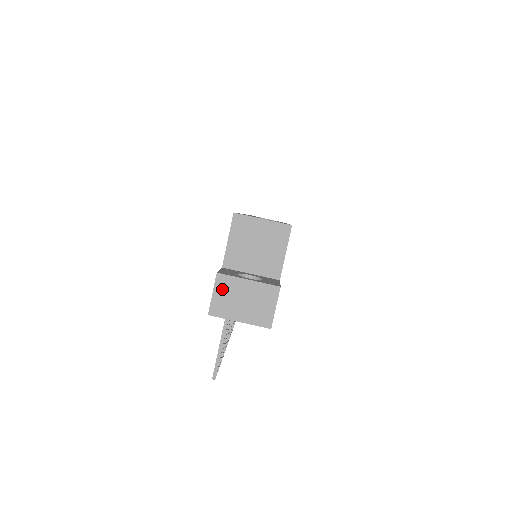
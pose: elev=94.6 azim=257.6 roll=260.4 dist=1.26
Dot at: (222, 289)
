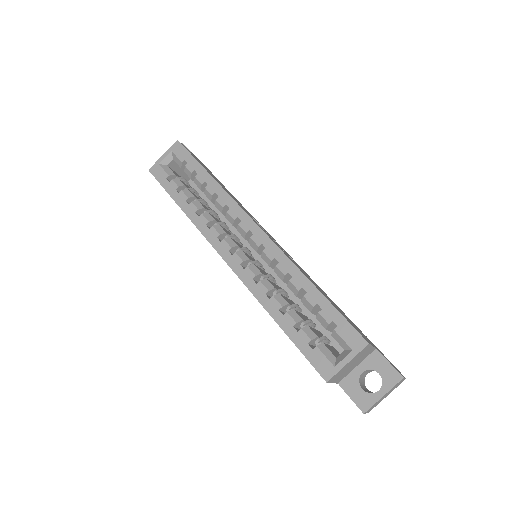
Dot at: occluded
